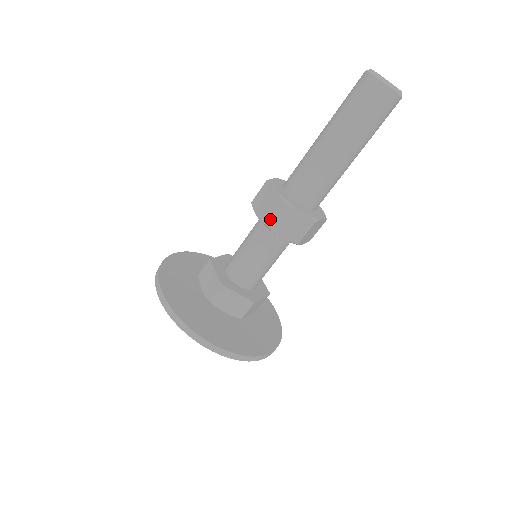
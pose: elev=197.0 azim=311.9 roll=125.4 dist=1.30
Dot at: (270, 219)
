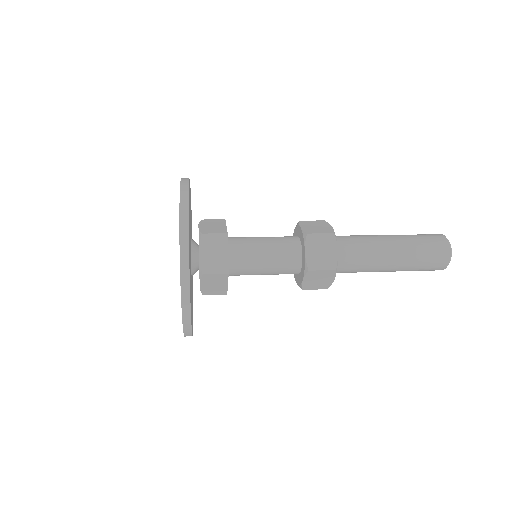
Dot at: (316, 270)
